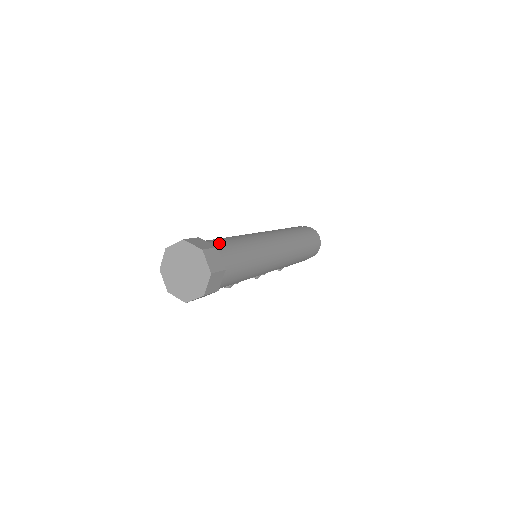
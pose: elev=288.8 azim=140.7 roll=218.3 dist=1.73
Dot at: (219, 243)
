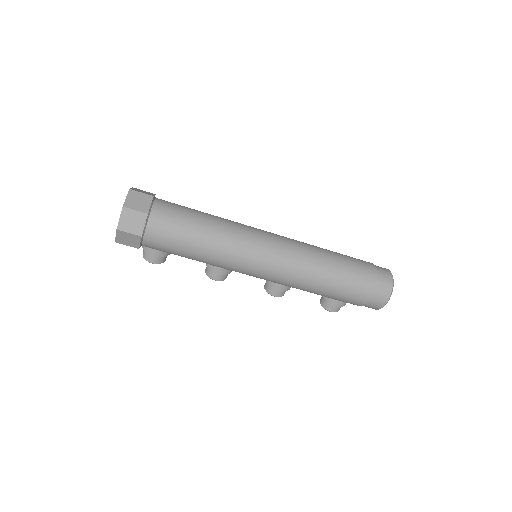
Dot at: (171, 203)
